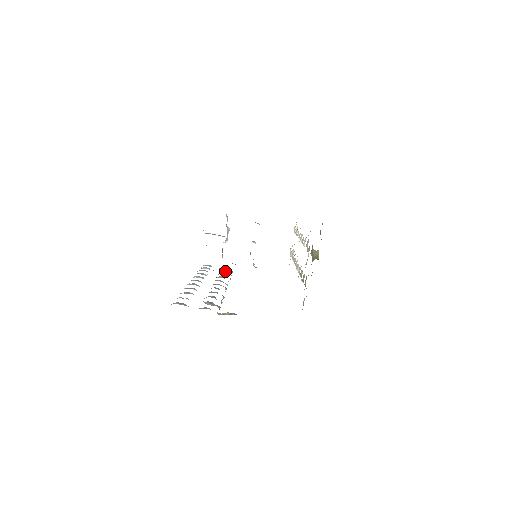
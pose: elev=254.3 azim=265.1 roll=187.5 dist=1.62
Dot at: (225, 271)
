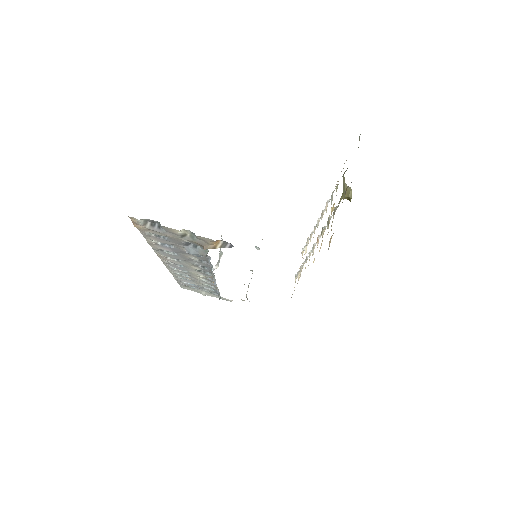
Dot at: occluded
